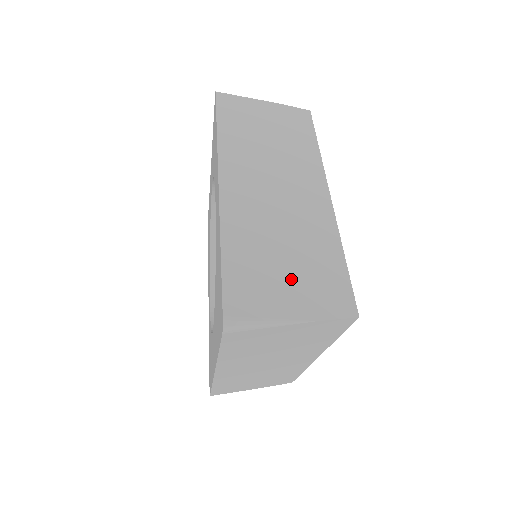
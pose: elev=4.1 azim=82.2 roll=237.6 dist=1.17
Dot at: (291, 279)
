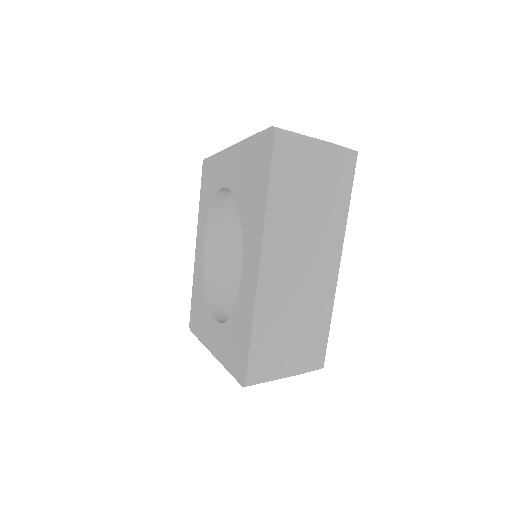
Dot at: occluded
